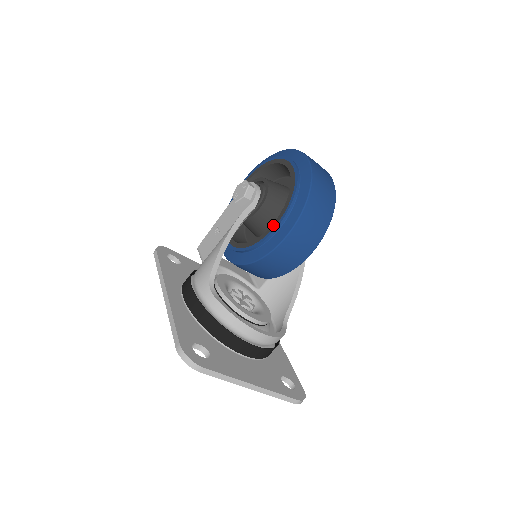
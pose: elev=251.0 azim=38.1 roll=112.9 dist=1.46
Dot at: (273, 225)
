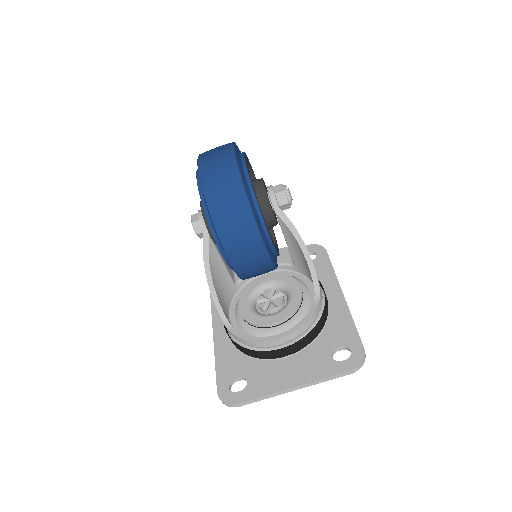
Dot at: occluded
